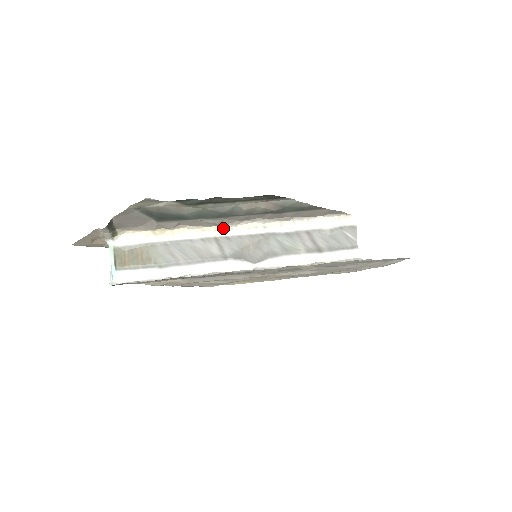
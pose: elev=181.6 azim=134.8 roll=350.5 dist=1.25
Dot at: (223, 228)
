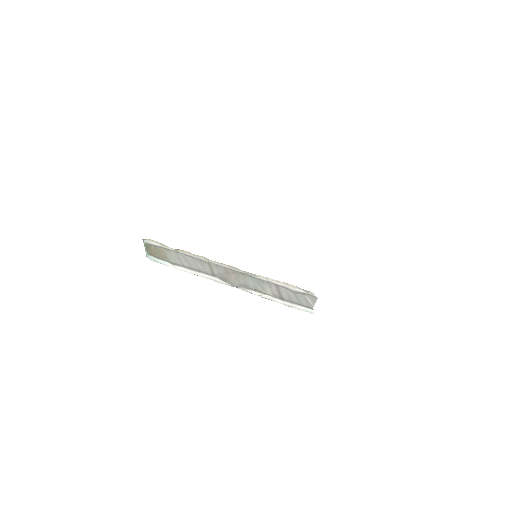
Dot at: (213, 261)
